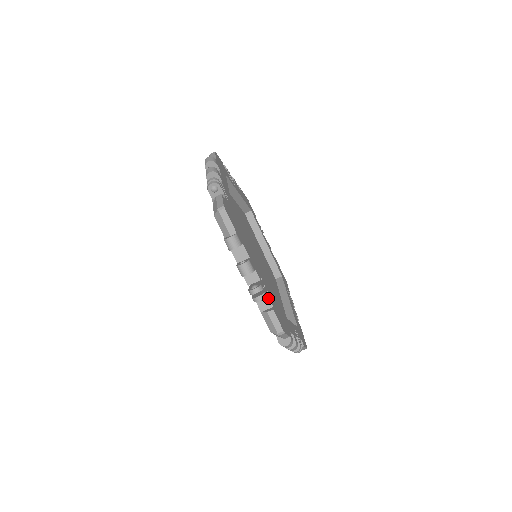
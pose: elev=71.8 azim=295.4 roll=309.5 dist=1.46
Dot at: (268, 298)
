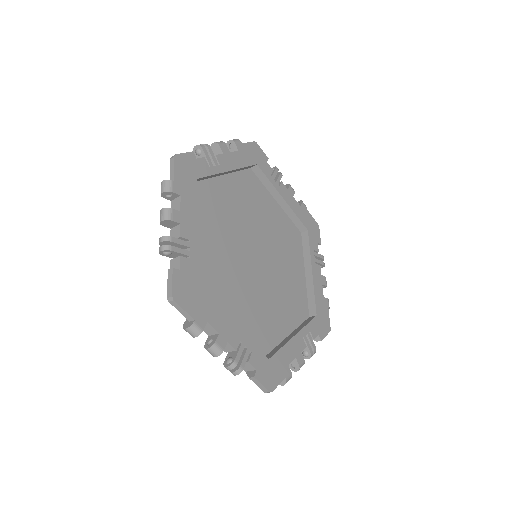
Dot at: occluded
